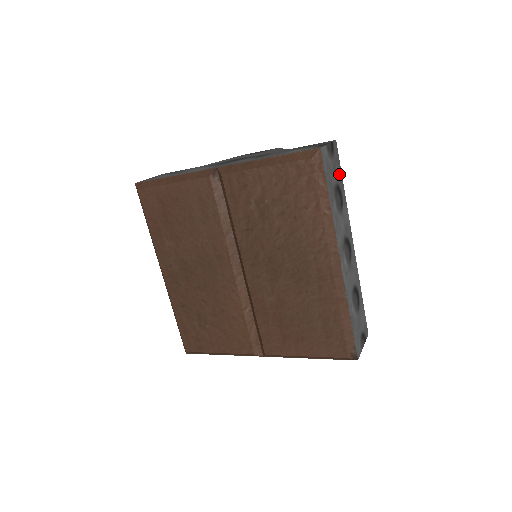
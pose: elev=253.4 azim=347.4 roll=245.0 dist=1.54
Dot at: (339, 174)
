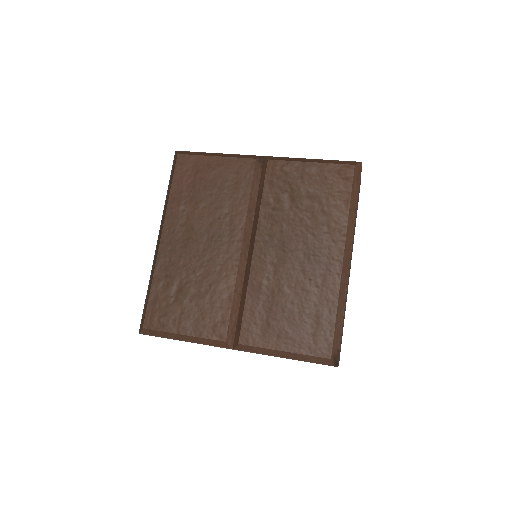
Dot at: occluded
